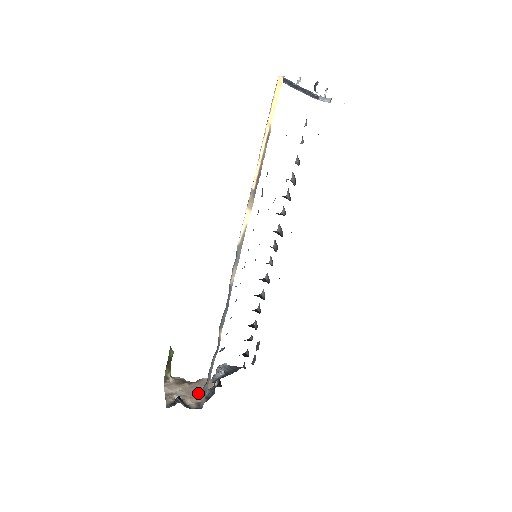
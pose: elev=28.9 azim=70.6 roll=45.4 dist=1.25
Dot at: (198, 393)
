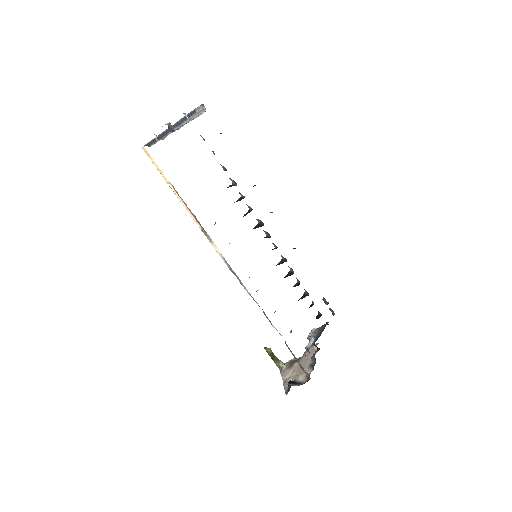
Dot at: (305, 366)
